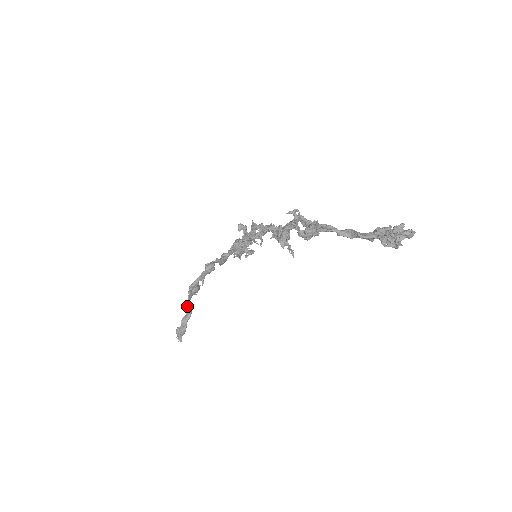
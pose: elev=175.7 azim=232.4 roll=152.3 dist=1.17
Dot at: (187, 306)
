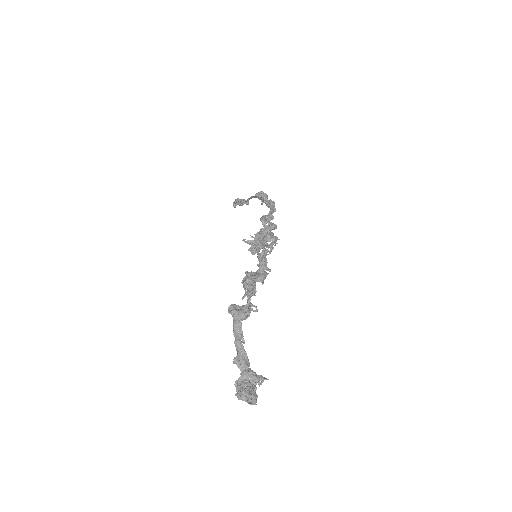
Dot at: (249, 199)
